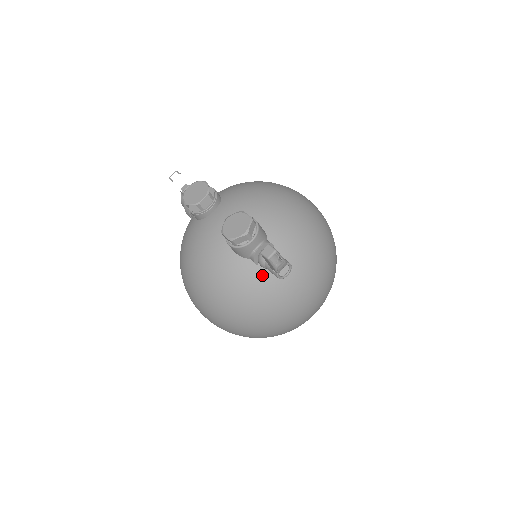
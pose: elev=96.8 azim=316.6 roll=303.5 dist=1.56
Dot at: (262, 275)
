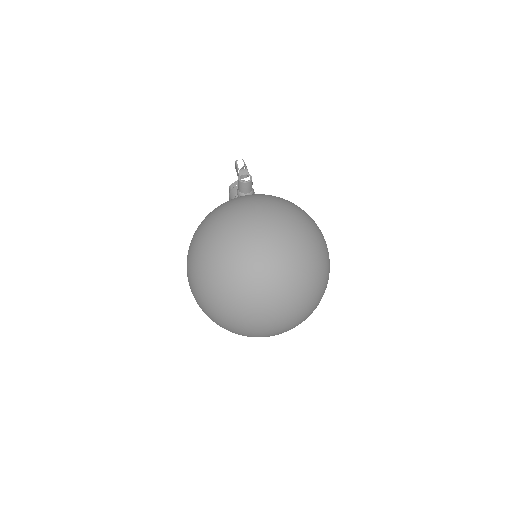
Dot at: occluded
